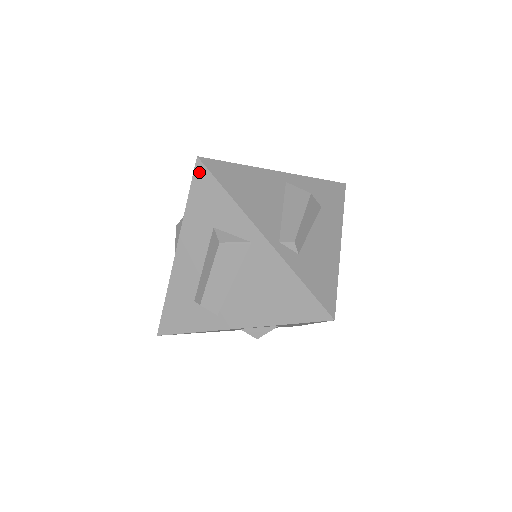
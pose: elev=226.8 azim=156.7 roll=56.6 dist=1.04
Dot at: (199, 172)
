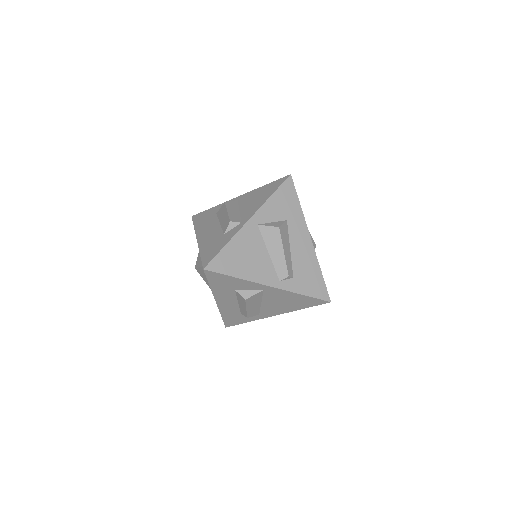
Dot at: (209, 274)
